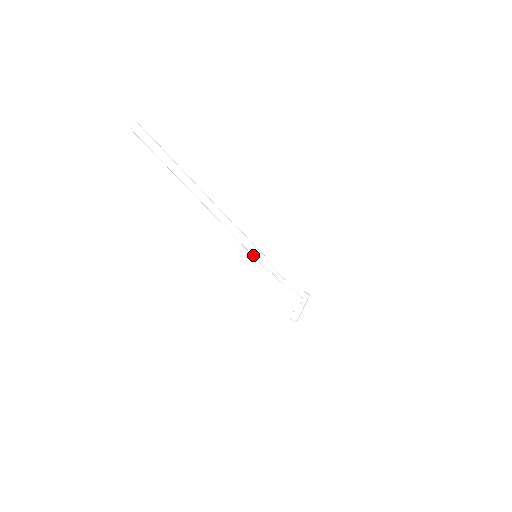
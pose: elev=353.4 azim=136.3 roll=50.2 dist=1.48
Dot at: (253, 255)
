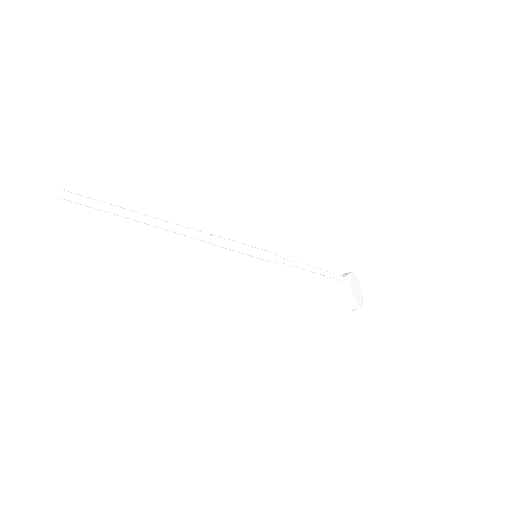
Dot at: (249, 254)
